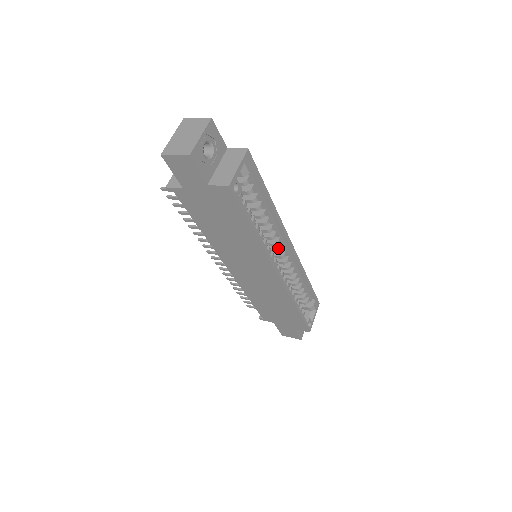
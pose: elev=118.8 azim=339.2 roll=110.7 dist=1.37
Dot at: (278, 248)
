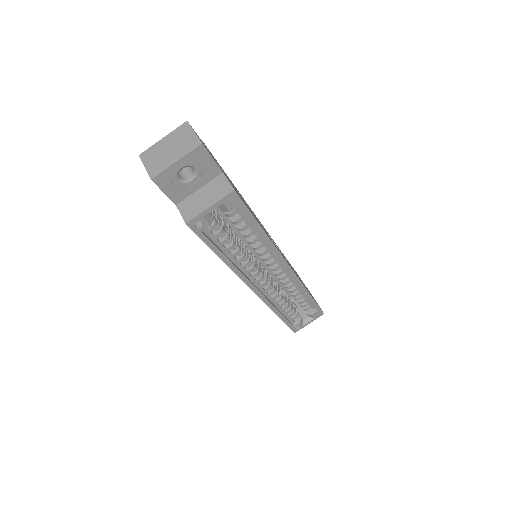
Dot at: (272, 267)
